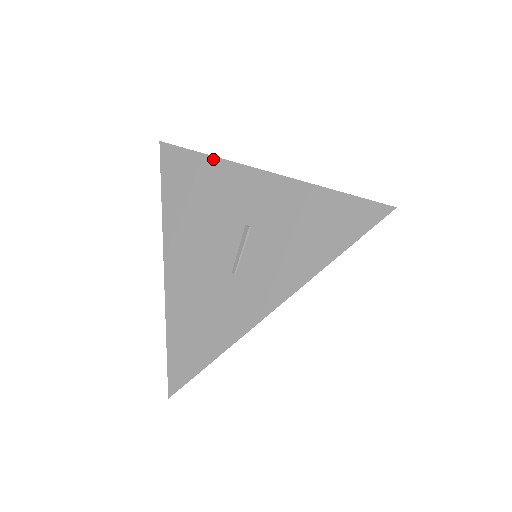
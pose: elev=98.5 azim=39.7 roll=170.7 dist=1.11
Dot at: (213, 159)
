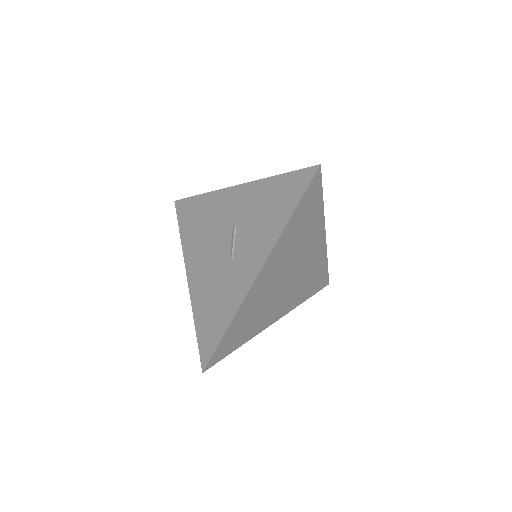
Dot at: (207, 194)
